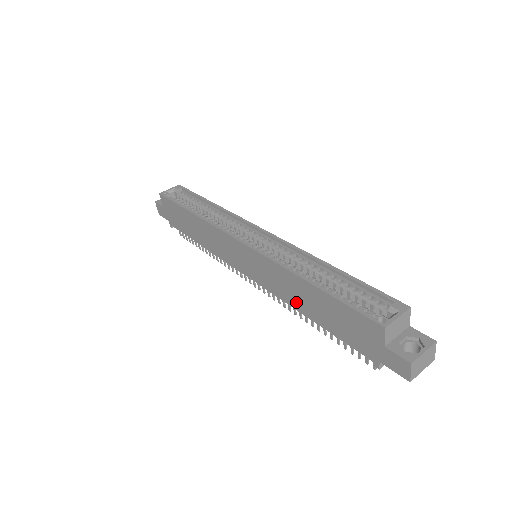
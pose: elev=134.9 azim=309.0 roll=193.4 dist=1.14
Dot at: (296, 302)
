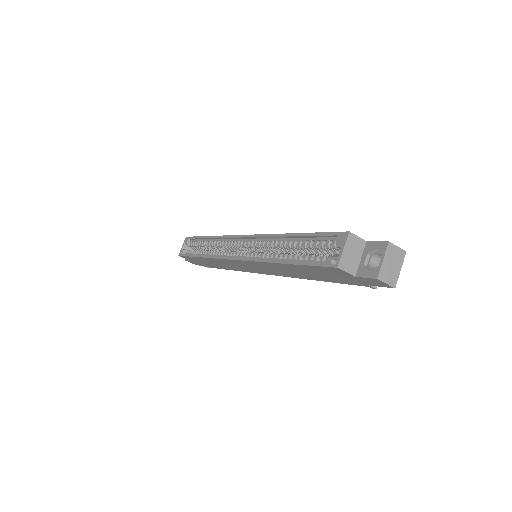
Dot at: (296, 275)
